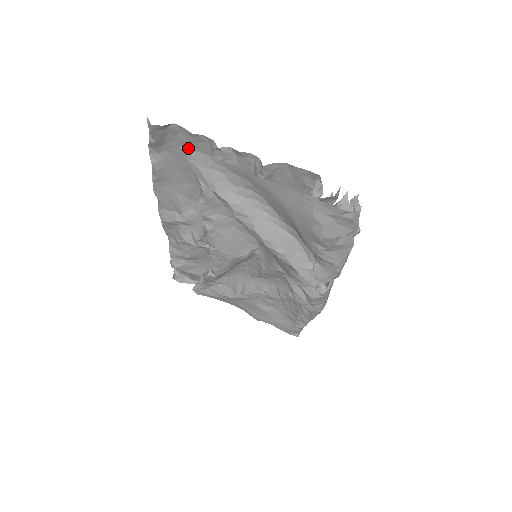
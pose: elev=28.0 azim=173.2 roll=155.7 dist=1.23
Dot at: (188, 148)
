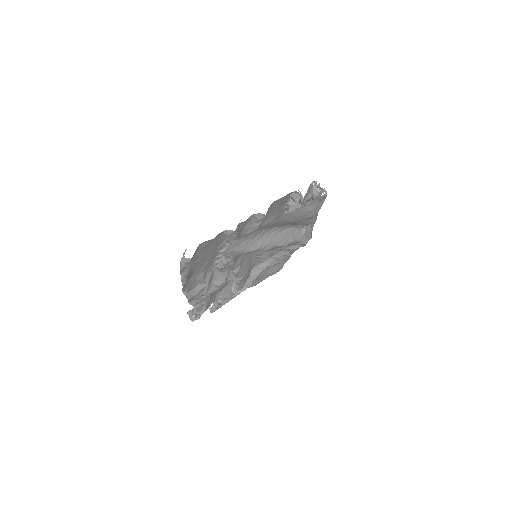
Dot at: (207, 247)
